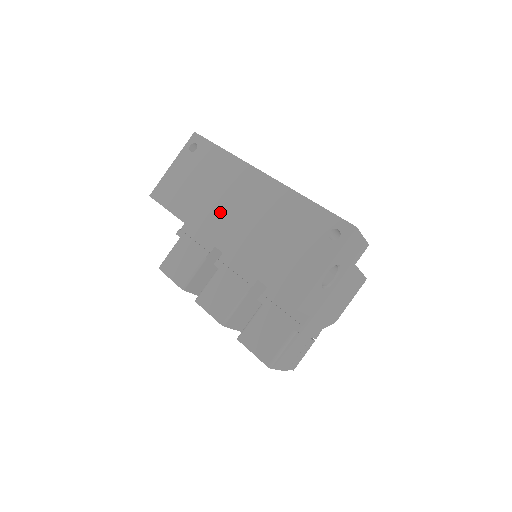
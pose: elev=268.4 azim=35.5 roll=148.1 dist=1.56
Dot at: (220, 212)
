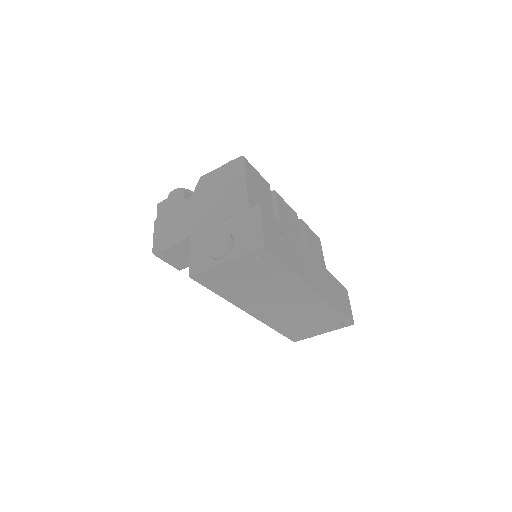
Dot at: (265, 302)
